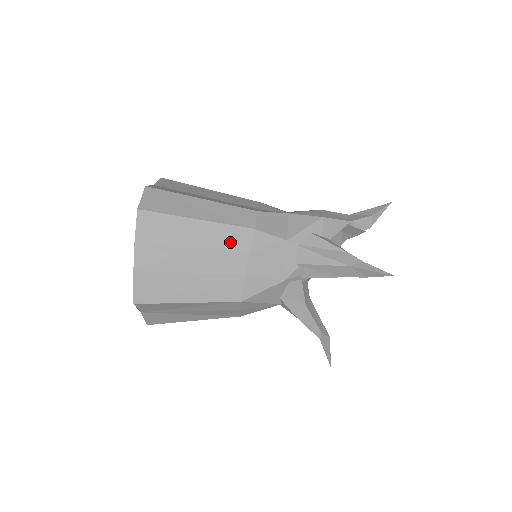
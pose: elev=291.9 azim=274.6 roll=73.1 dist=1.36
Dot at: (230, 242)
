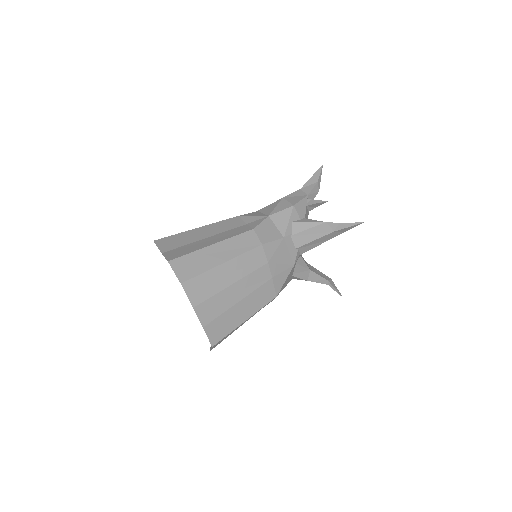
Dot at: (252, 264)
